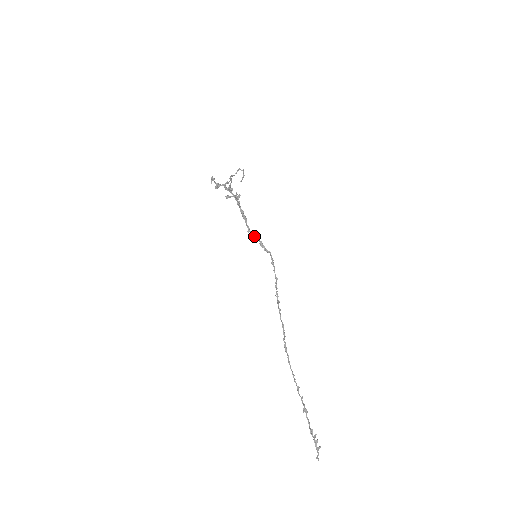
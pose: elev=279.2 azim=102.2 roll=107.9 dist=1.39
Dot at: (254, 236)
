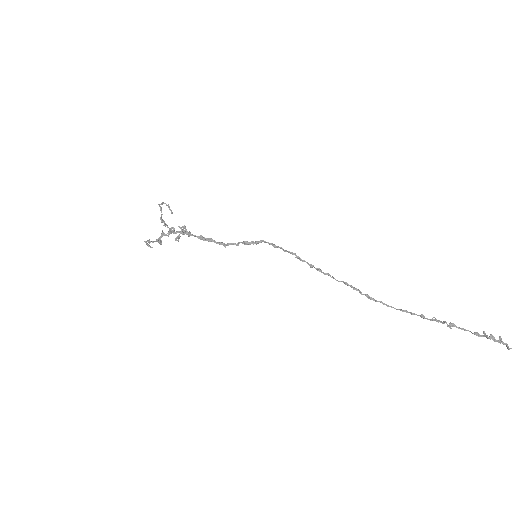
Dot at: (234, 244)
